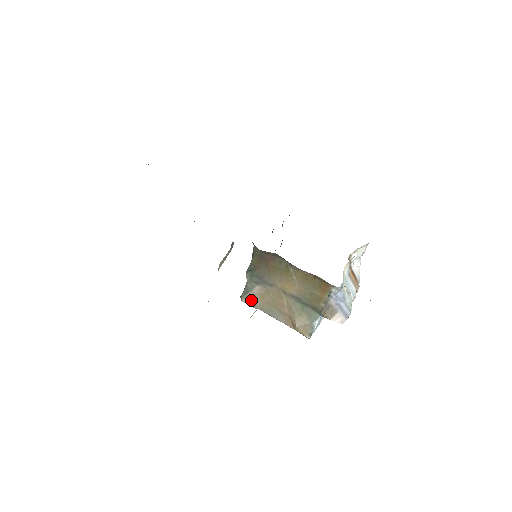
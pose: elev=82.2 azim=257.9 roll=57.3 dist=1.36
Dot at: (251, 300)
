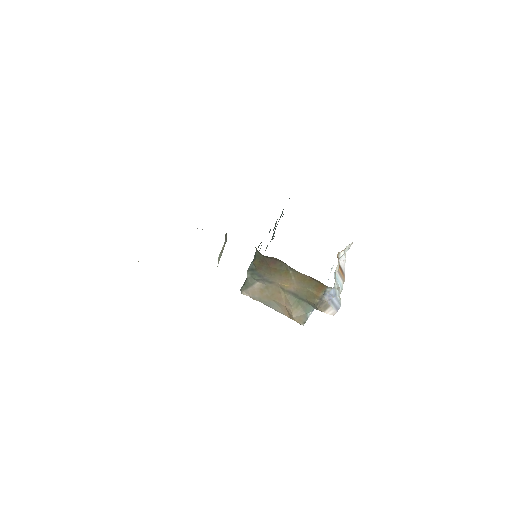
Dot at: (251, 293)
